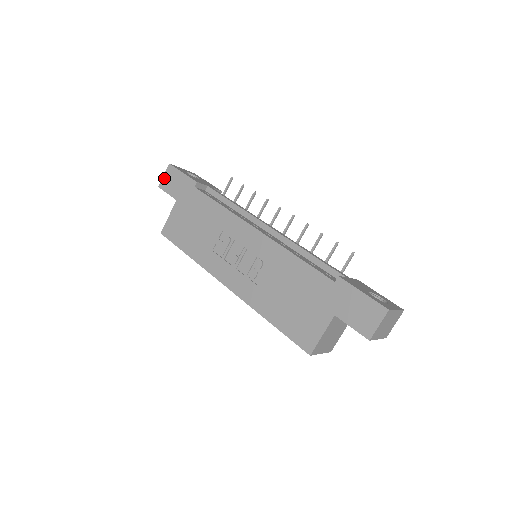
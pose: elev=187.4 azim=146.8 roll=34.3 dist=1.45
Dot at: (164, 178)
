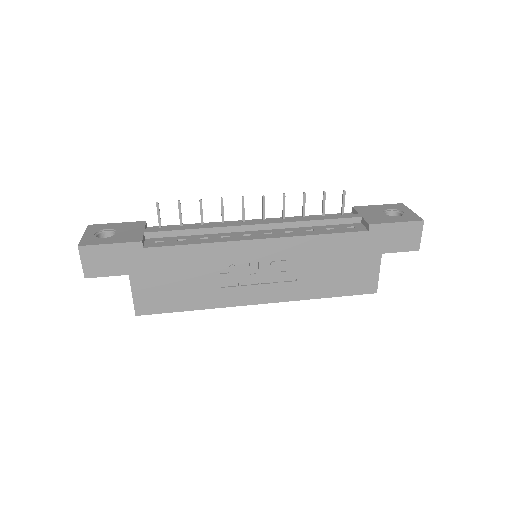
Dot at: (85, 265)
